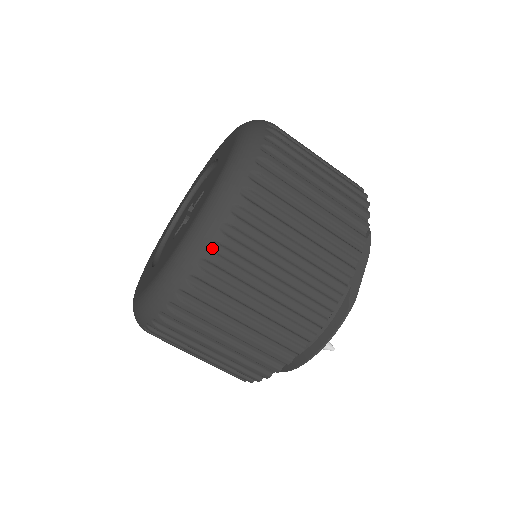
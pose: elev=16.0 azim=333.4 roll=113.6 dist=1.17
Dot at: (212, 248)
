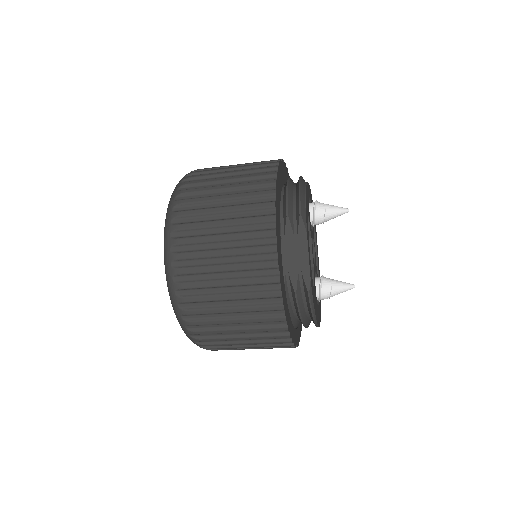
Dot at: (185, 319)
